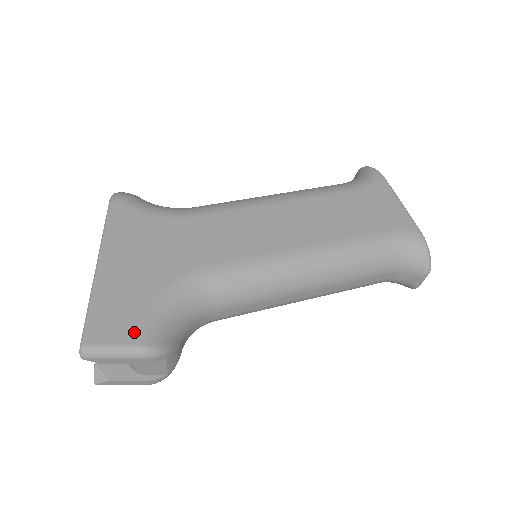
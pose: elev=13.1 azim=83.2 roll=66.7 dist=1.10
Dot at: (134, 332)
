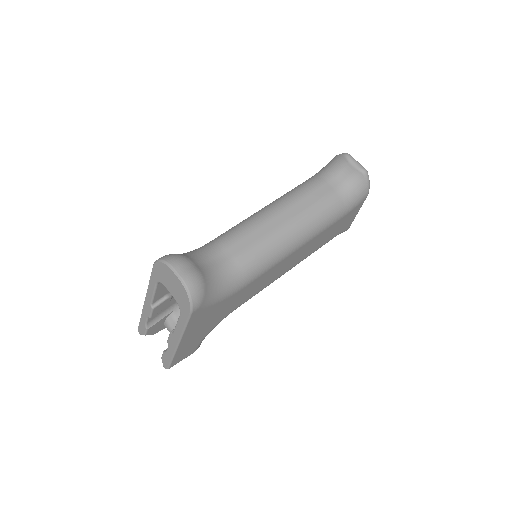
Dot at: (193, 351)
